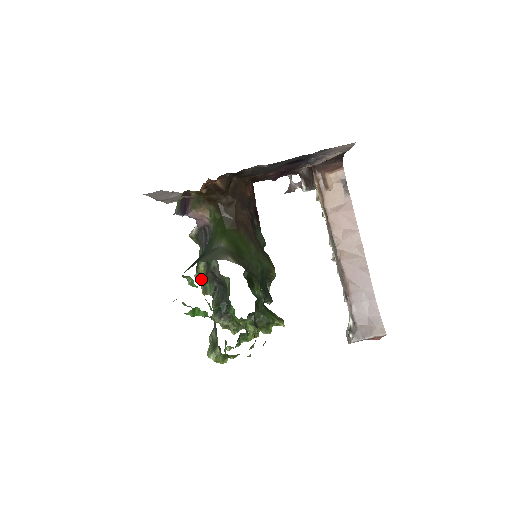
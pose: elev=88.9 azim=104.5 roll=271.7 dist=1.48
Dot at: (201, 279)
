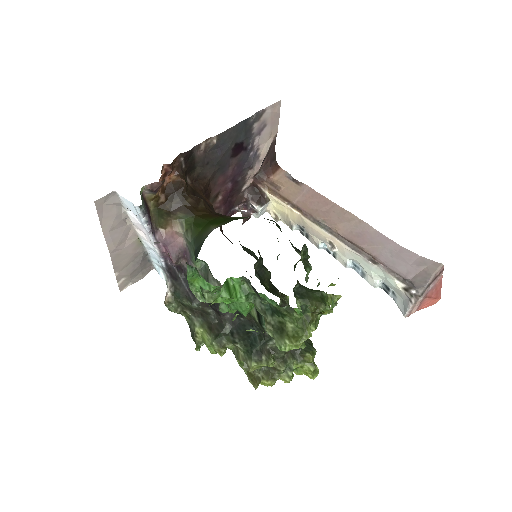
Dot at: (207, 340)
